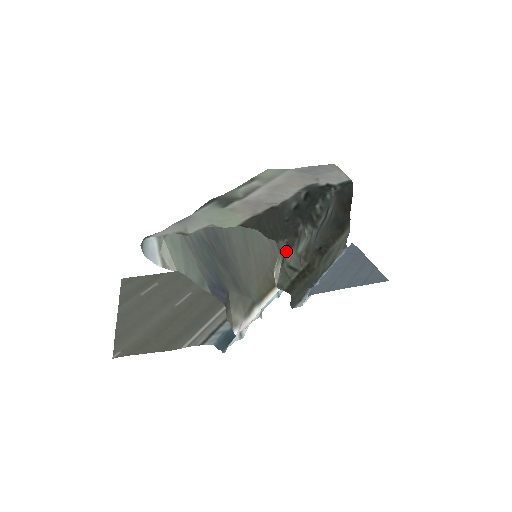
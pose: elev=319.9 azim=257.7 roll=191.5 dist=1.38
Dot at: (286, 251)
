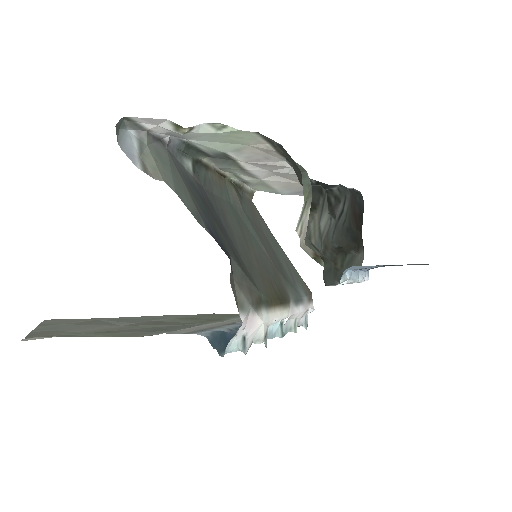
Dot at: occluded
